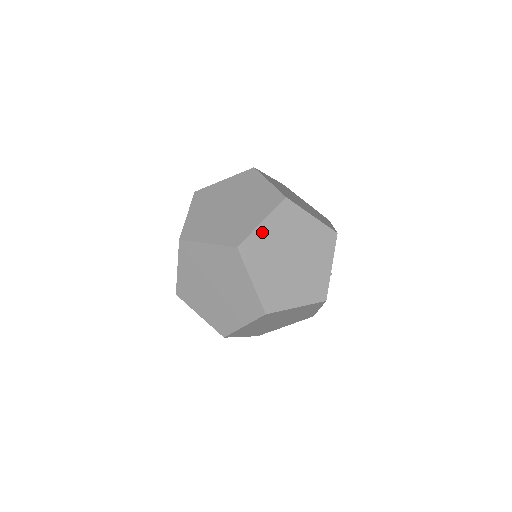
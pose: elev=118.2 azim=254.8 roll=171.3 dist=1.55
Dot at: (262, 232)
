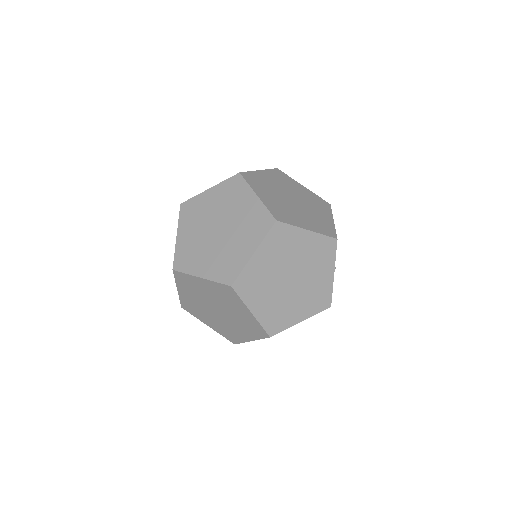
Dot at: (255, 264)
